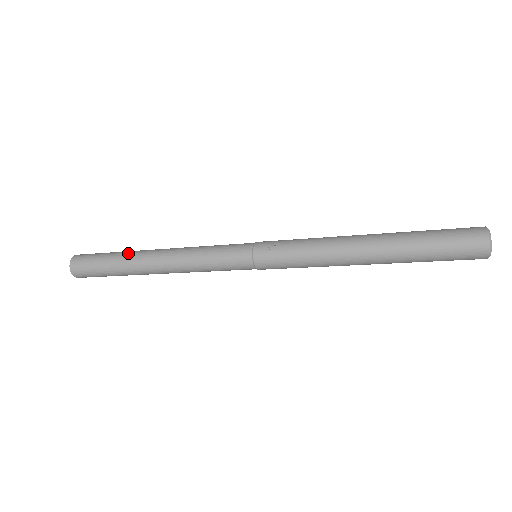
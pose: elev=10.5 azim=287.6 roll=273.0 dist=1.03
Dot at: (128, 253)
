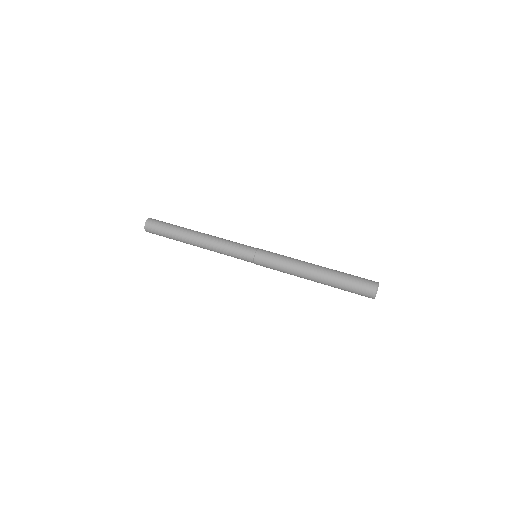
Dot at: (180, 235)
